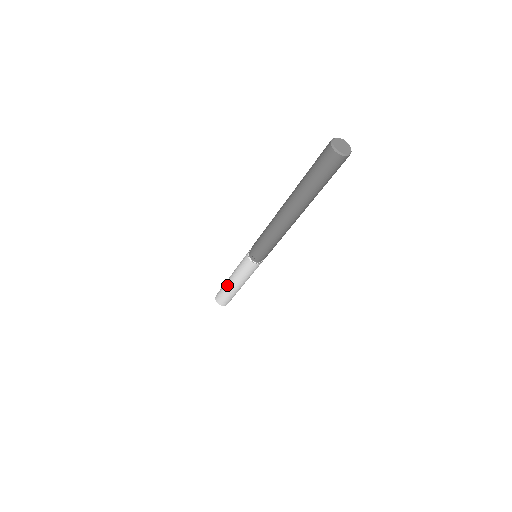
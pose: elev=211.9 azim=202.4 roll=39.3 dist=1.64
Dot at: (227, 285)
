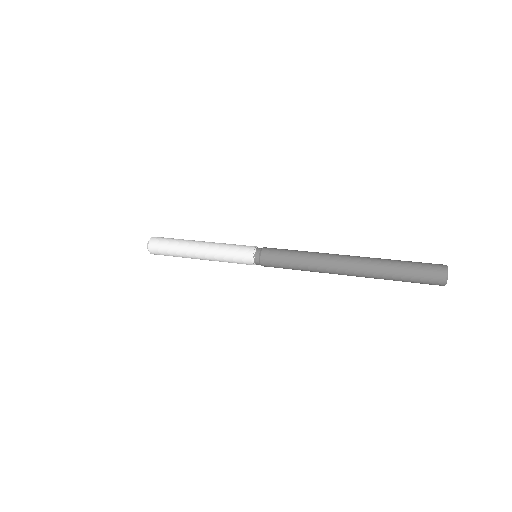
Dot at: (188, 248)
